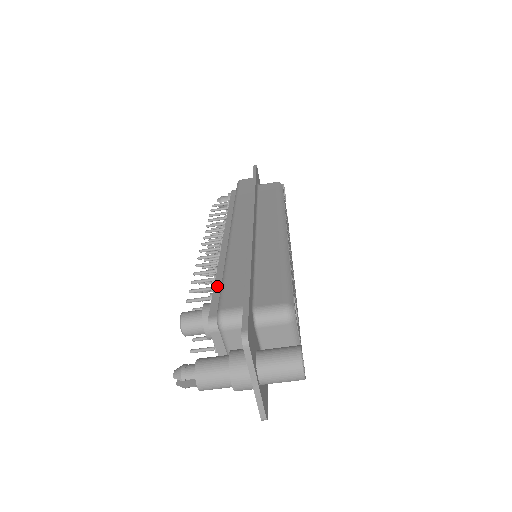
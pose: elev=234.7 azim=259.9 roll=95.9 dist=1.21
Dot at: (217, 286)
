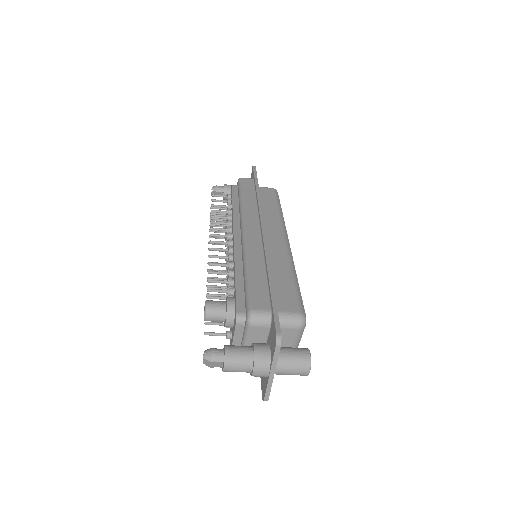
Dot at: (238, 283)
